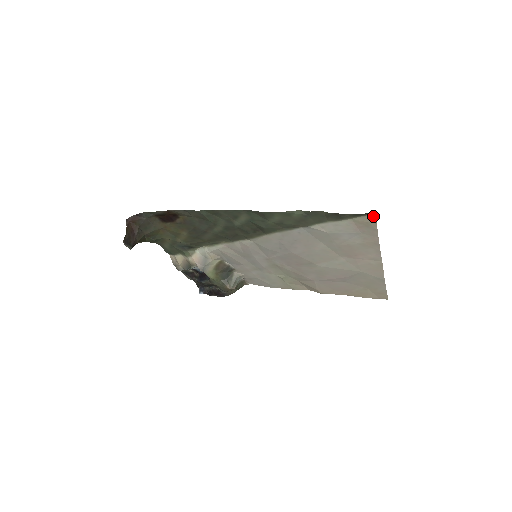
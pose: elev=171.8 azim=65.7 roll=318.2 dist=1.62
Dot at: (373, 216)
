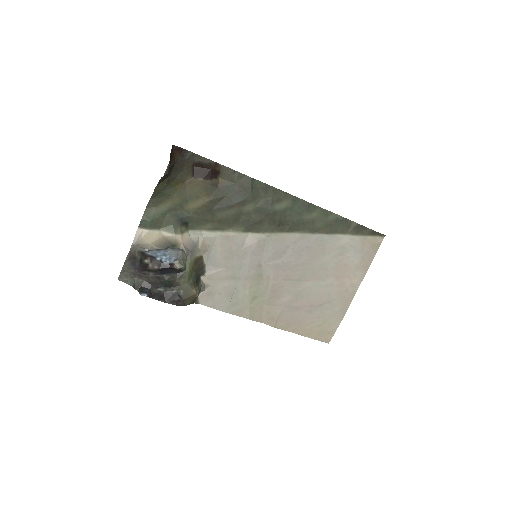
Dot at: (382, 238)
